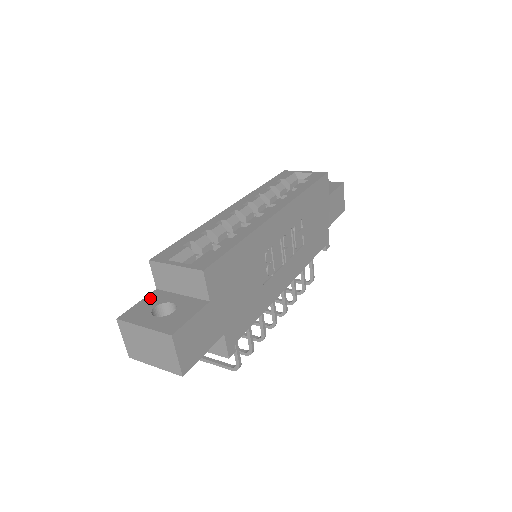
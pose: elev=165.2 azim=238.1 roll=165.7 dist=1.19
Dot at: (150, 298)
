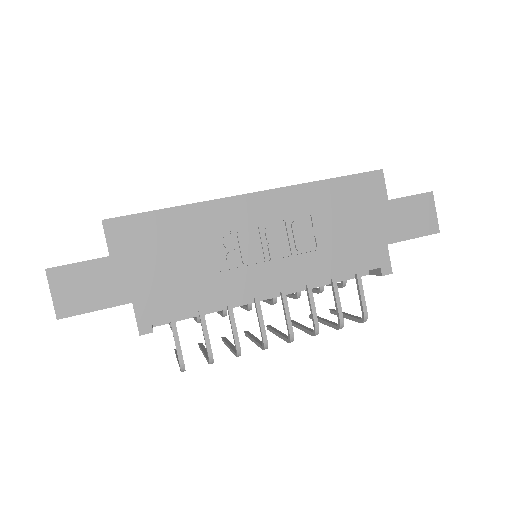
Dot at: occluded
